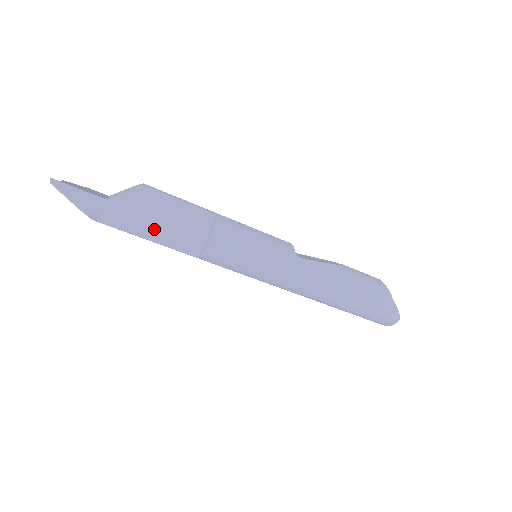
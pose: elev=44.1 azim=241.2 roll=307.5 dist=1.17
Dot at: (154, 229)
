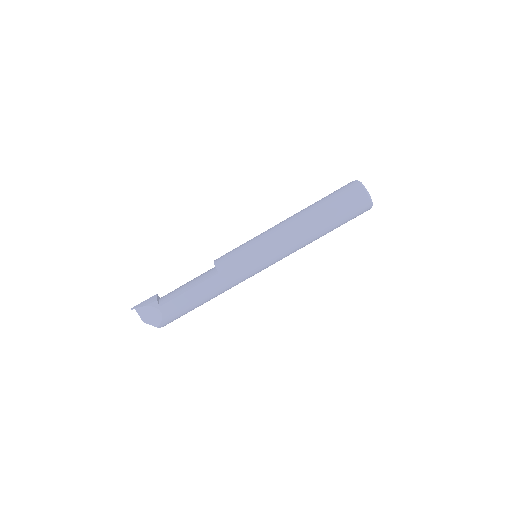
Dot at: (187, 285)
